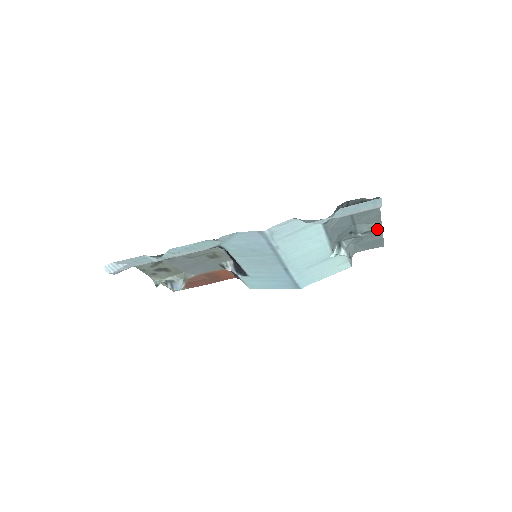
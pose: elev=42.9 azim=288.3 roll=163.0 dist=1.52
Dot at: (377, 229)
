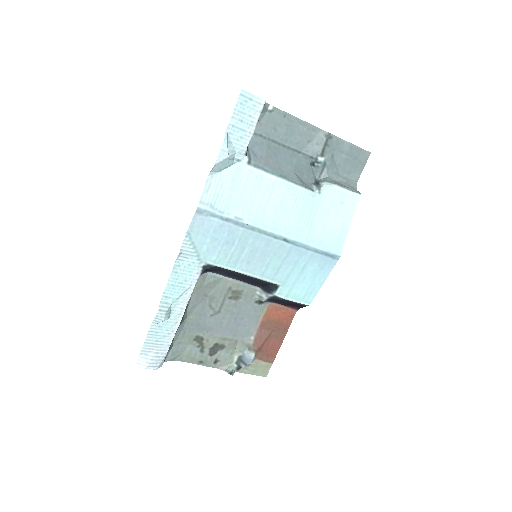
Dot at: (329, 140)
